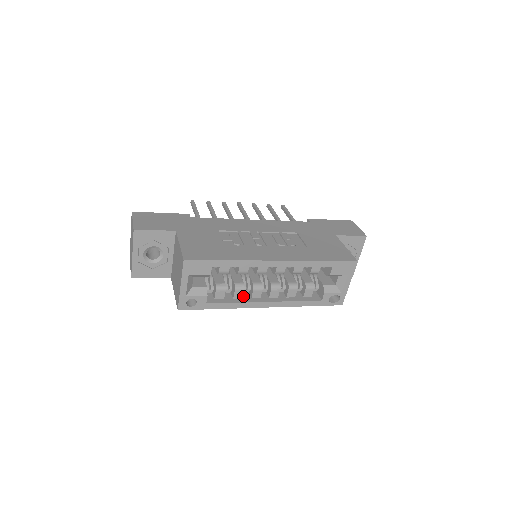
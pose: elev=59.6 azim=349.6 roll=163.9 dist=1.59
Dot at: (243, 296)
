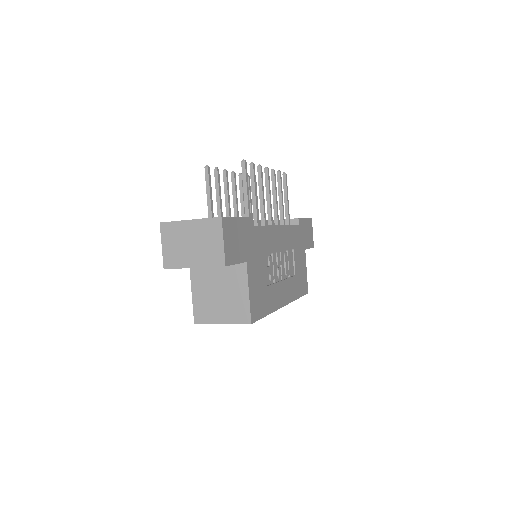
Dot at: occluded
